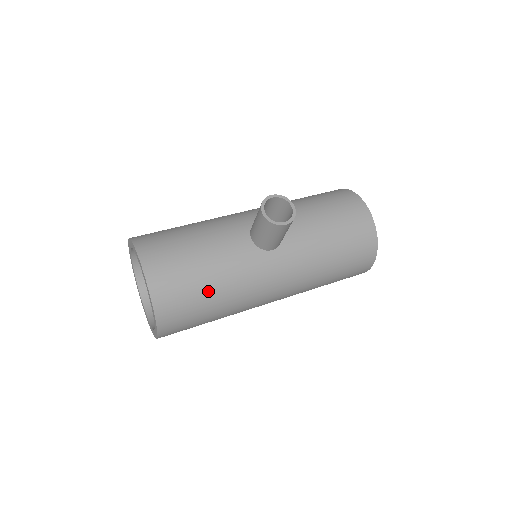
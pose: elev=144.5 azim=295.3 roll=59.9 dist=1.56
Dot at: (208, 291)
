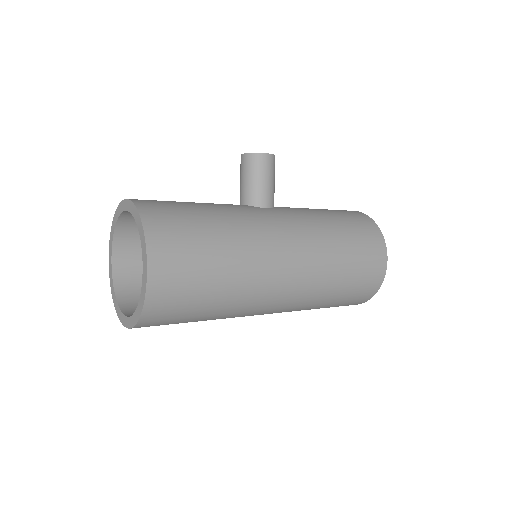
Dot at: (204, 218)
